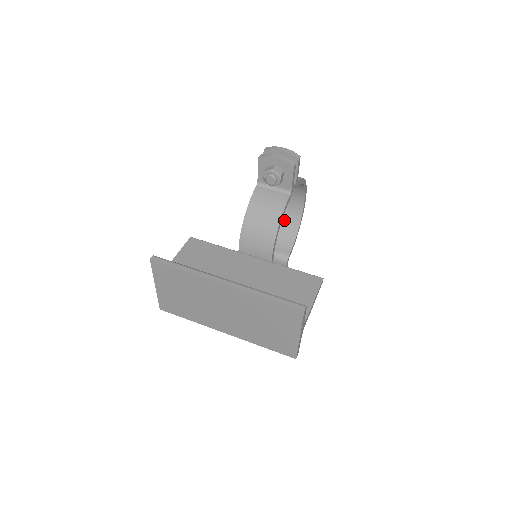
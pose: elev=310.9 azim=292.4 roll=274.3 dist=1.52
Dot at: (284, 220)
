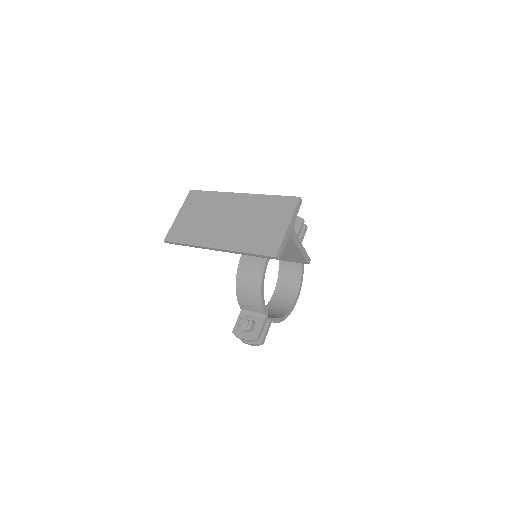
Dot at: (275, 309)
